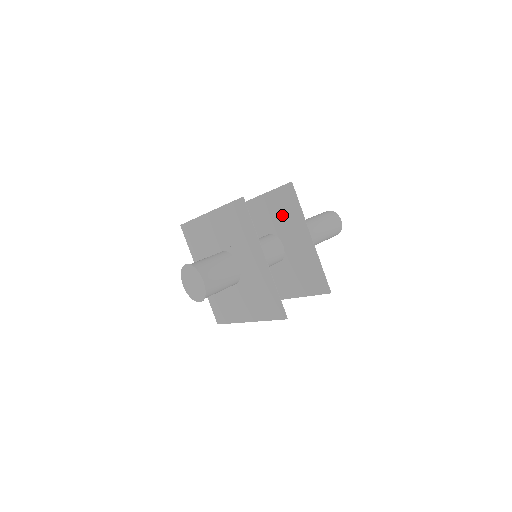
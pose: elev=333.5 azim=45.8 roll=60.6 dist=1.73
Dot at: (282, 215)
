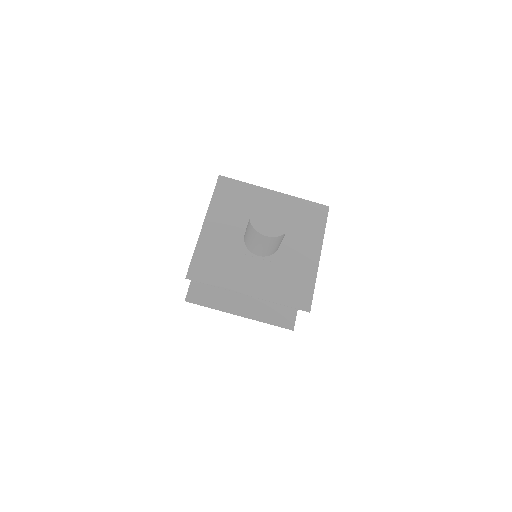
Dot at: occluded
